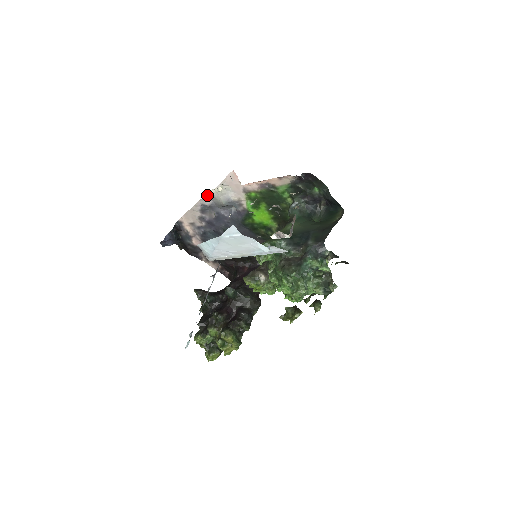
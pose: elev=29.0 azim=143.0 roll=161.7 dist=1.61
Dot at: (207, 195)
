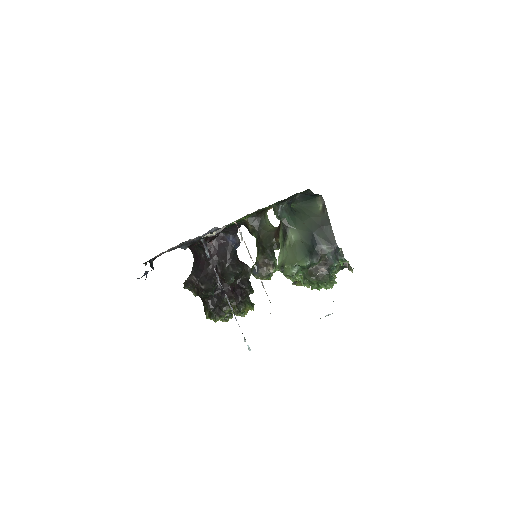
Dot at: occluded
